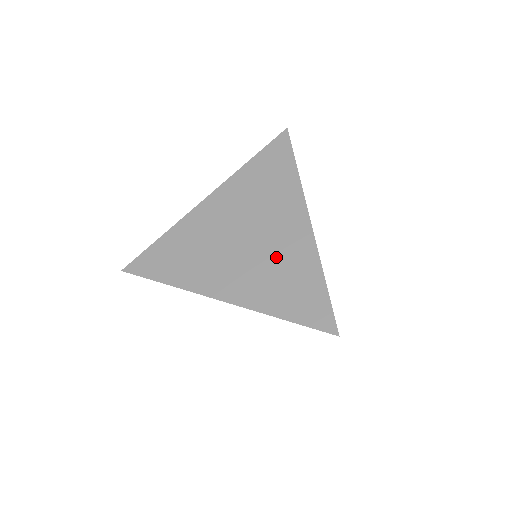
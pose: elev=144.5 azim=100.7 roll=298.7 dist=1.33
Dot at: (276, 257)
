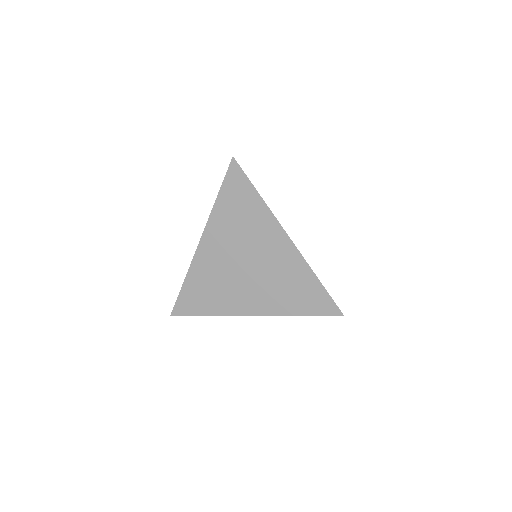
Dot at: (277, 274)
